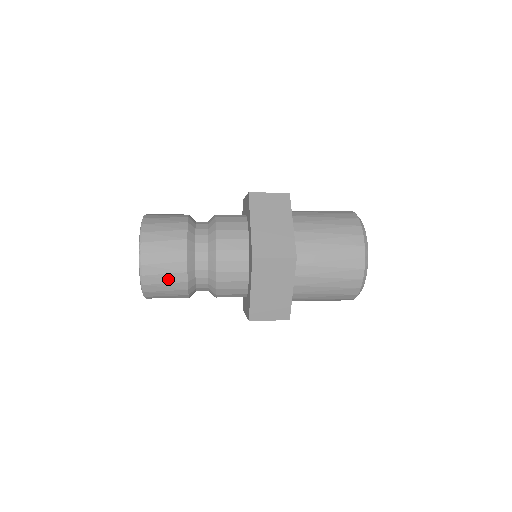
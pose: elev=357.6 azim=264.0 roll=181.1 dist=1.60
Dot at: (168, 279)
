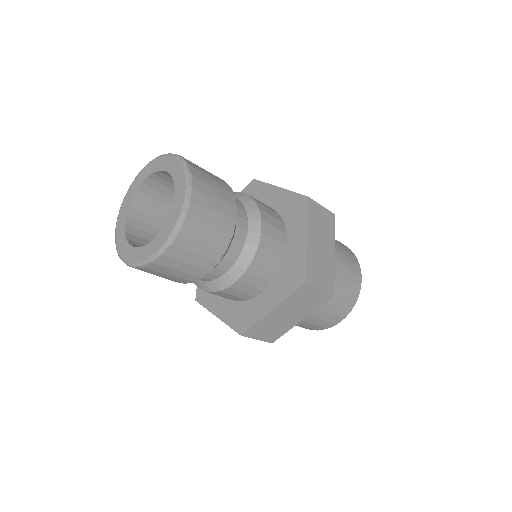
Dot at: (218, 207)
